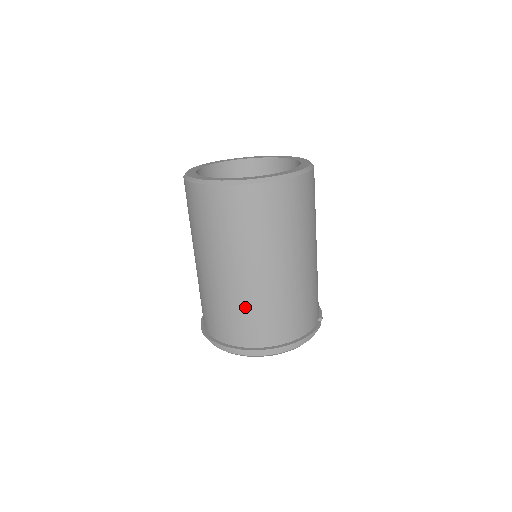
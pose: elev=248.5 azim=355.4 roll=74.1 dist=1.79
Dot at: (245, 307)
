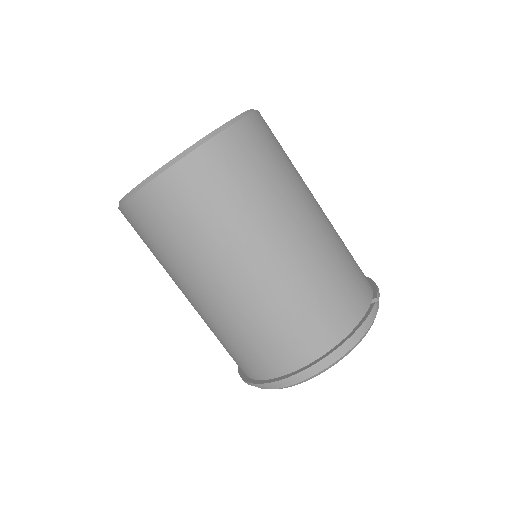
Dot at: (248, 327)
